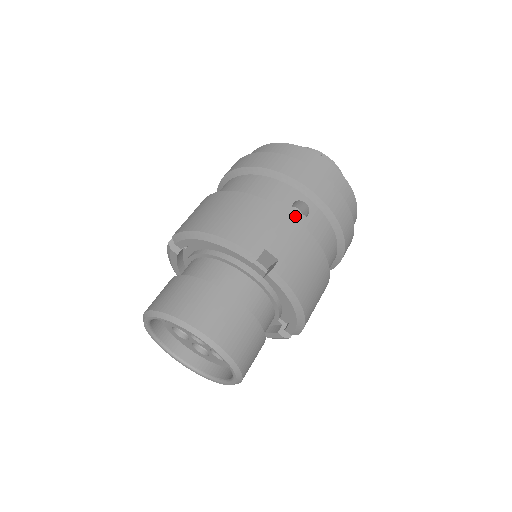
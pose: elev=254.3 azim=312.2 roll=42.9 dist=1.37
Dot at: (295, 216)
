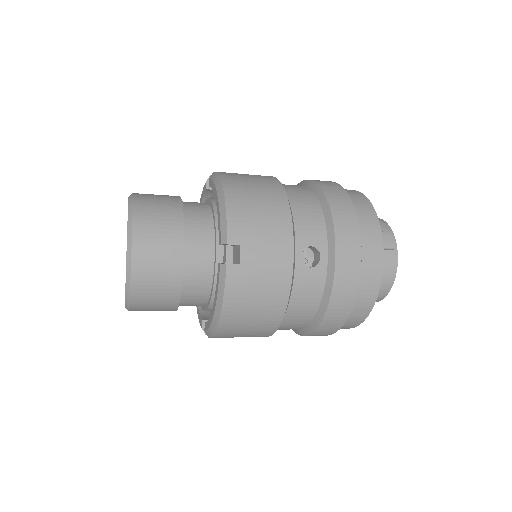
Dot at: (299, 255)
